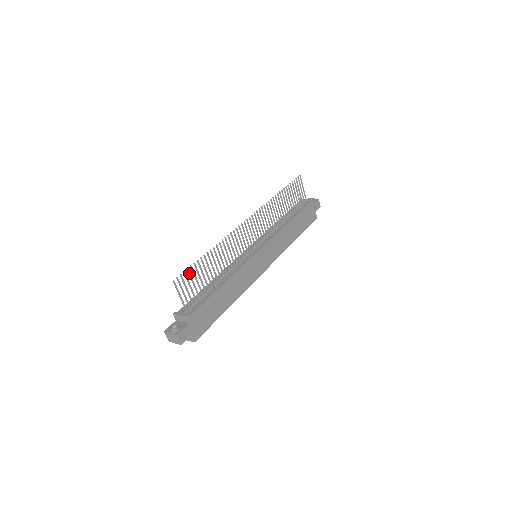
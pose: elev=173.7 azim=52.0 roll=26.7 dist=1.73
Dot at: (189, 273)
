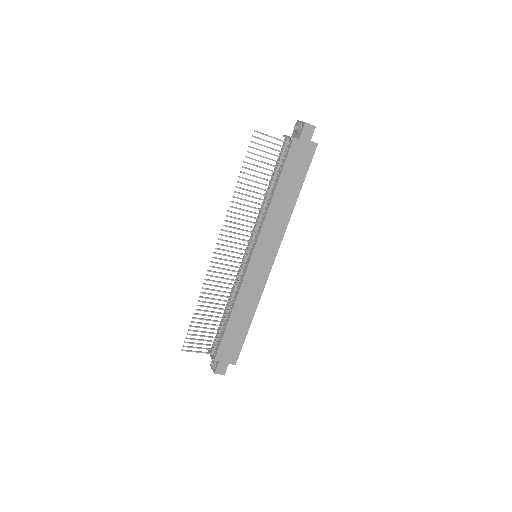
Dot at: (191, 335)
